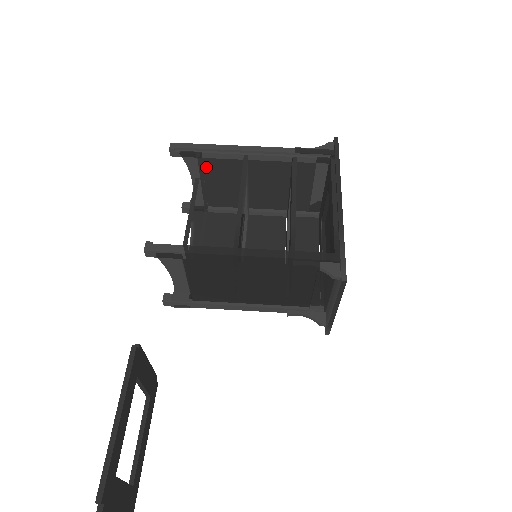
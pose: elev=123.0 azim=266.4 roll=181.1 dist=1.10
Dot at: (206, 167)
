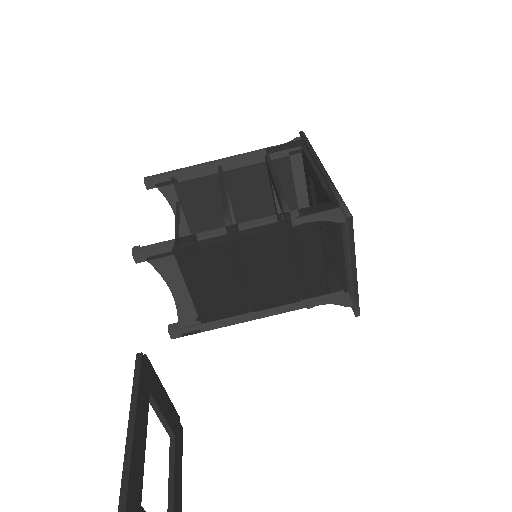
Dot at: (185, 195)
